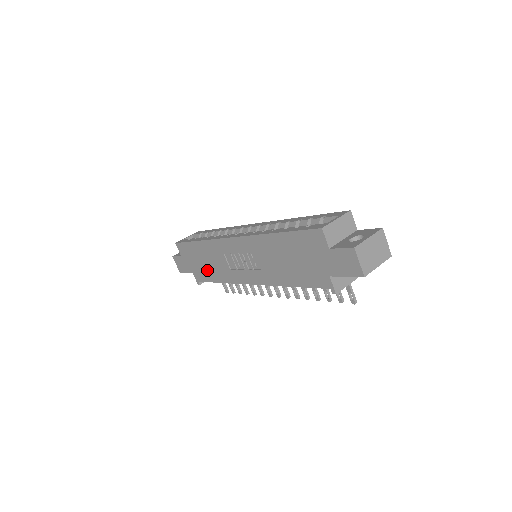
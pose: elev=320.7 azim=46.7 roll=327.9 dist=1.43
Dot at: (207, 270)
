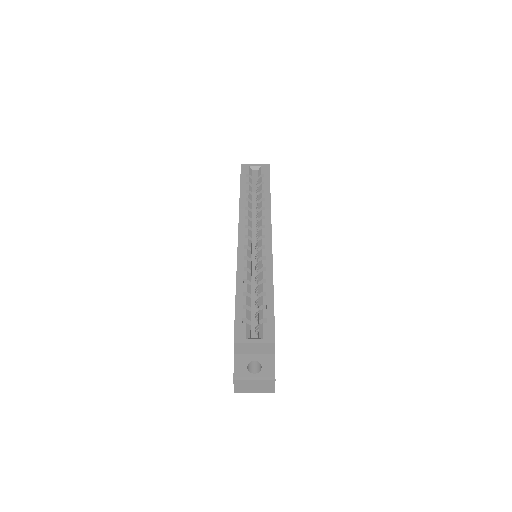
Dot at: occluded
